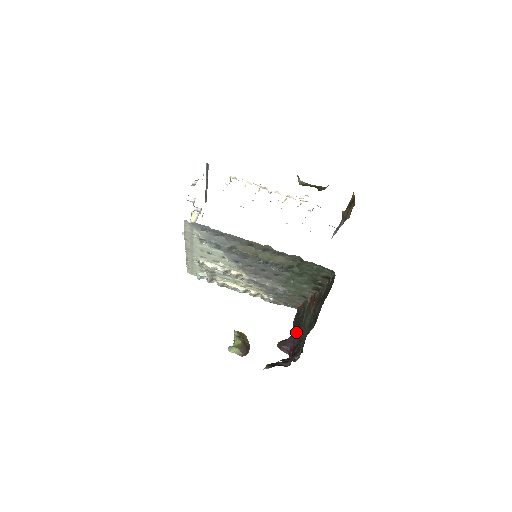
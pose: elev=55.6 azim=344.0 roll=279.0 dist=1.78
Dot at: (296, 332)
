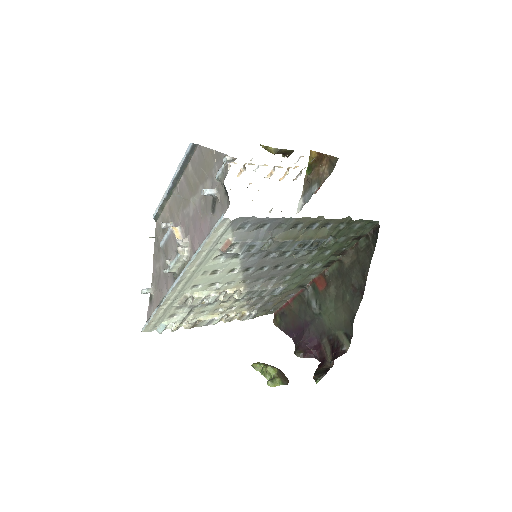
Dot at: (305, 331)
